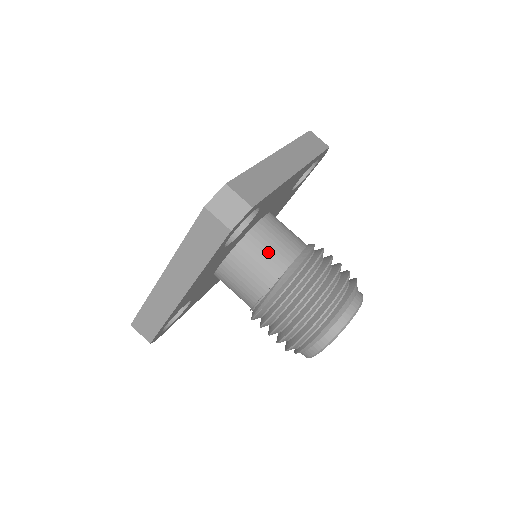
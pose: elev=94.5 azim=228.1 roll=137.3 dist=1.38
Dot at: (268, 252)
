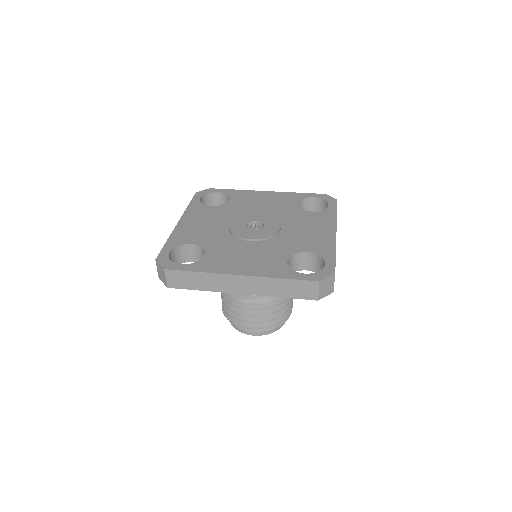
Dot at: occluded
